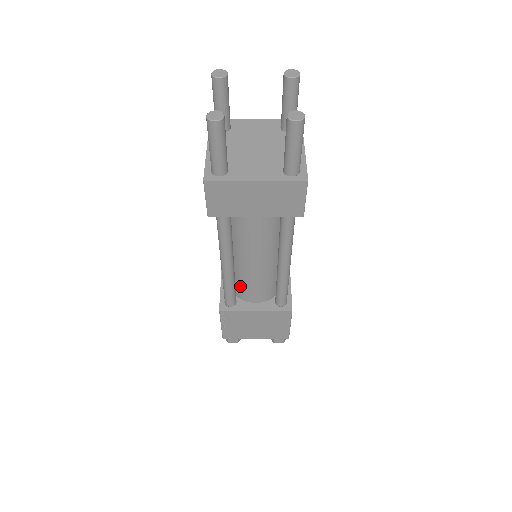
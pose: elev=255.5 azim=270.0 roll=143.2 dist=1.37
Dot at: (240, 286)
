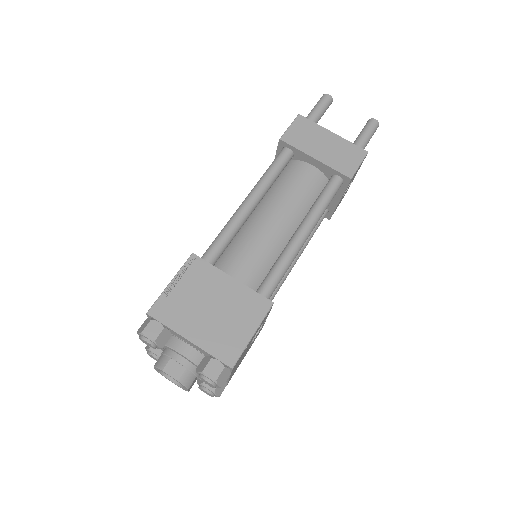
Dot at: (231, 252)
